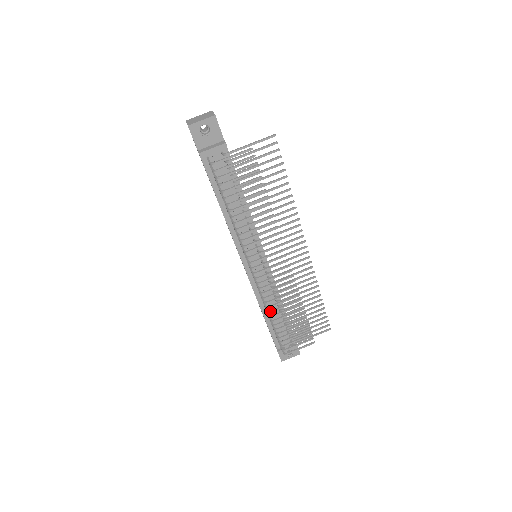
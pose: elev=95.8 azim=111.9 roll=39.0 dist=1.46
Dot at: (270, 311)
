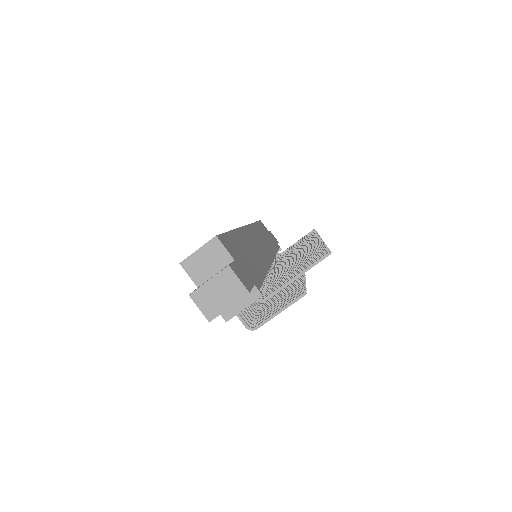
Dot at: occluded
